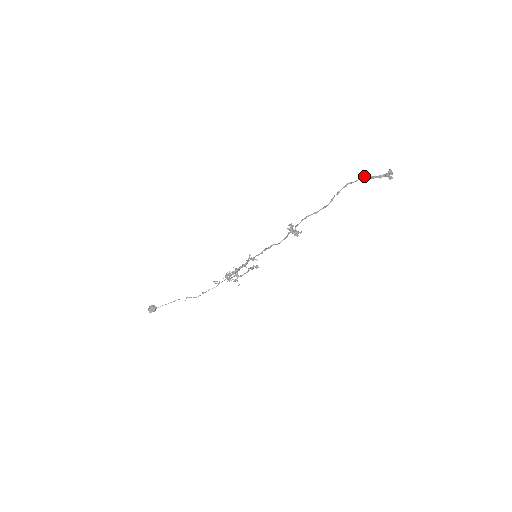
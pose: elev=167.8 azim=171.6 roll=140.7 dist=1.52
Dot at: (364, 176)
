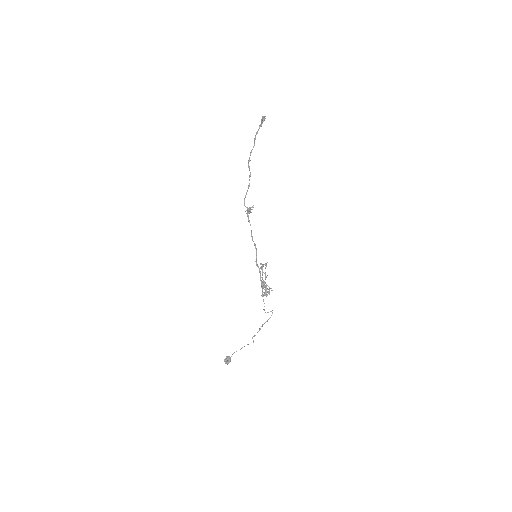
Dot at: (255, 137)
